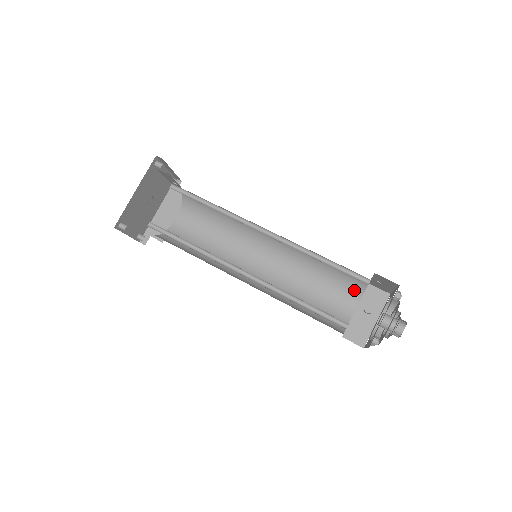
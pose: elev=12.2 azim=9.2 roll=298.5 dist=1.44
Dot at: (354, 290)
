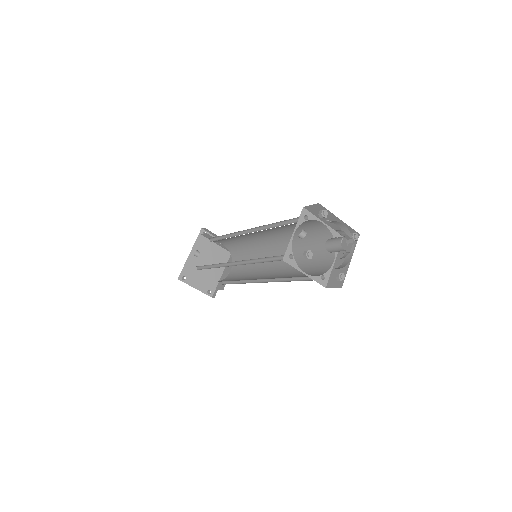
Dot at: occluded
